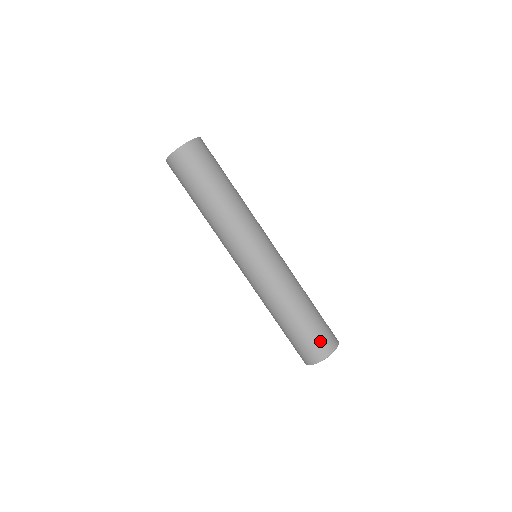
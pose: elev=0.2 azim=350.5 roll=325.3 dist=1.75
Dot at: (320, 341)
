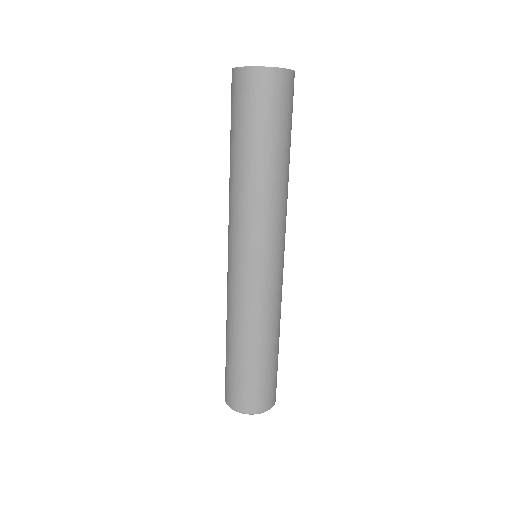
Dot at: (242, 393)
